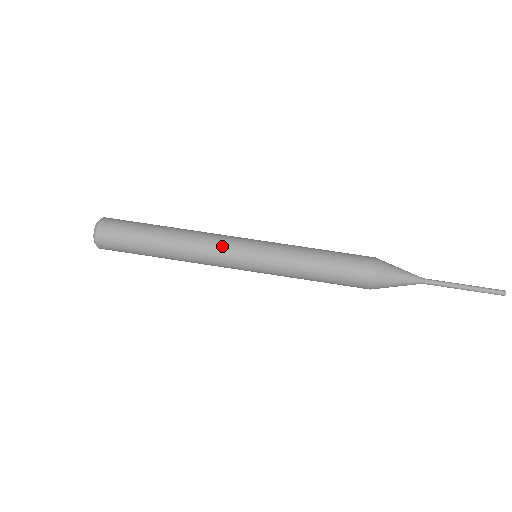
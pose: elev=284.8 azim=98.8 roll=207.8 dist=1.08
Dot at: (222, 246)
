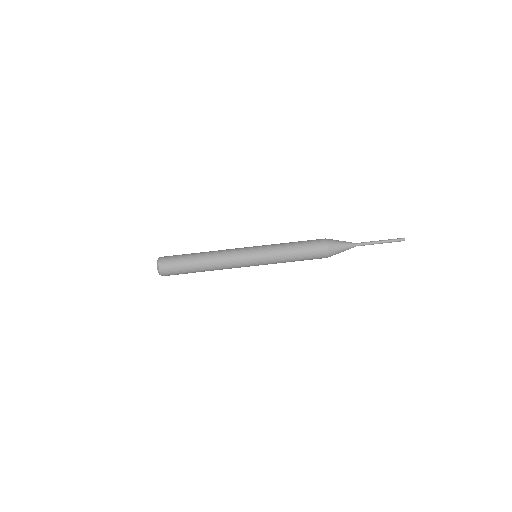
Dot at: (235, 256)
